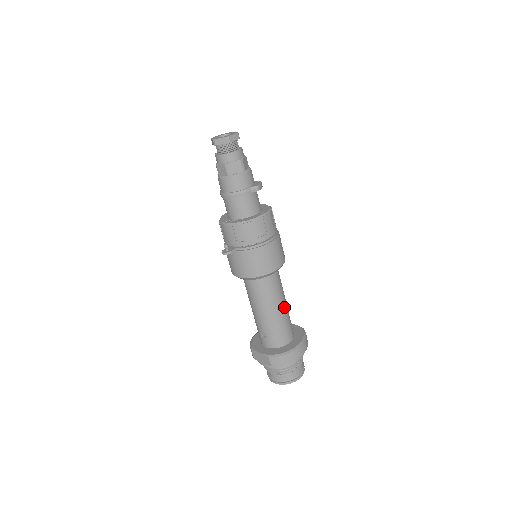
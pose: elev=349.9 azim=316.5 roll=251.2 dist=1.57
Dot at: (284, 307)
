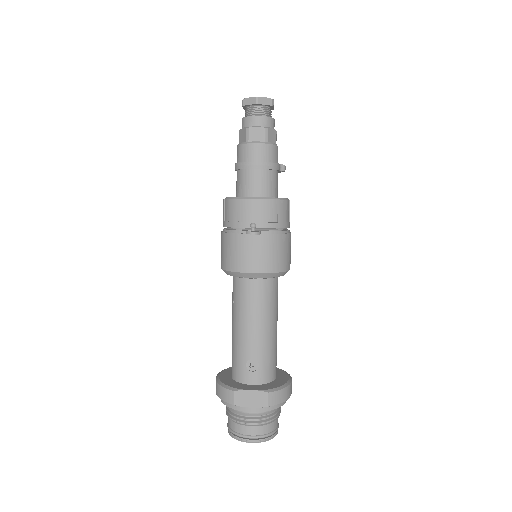
Dot at: occluded
